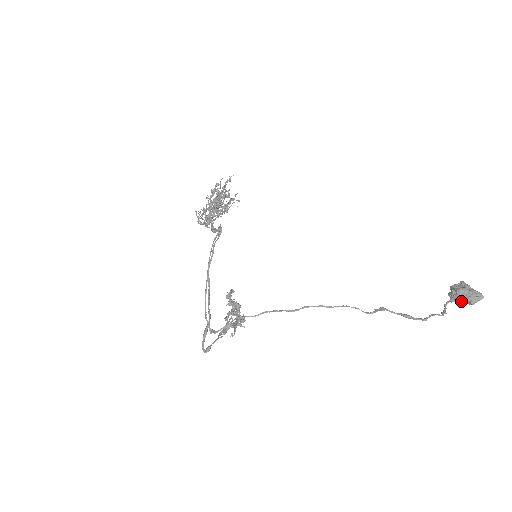
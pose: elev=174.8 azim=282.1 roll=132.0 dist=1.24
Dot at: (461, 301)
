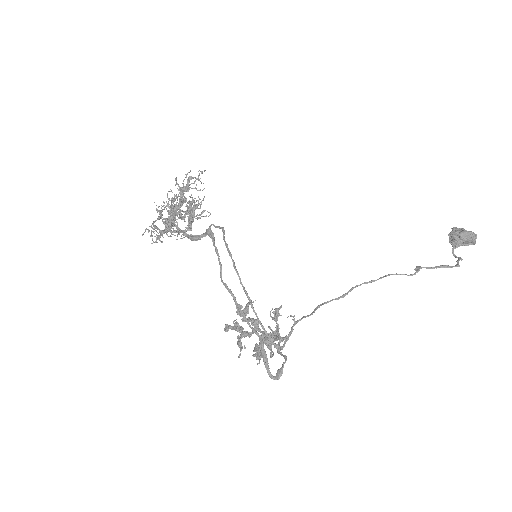
Dot at: (463, 244)
